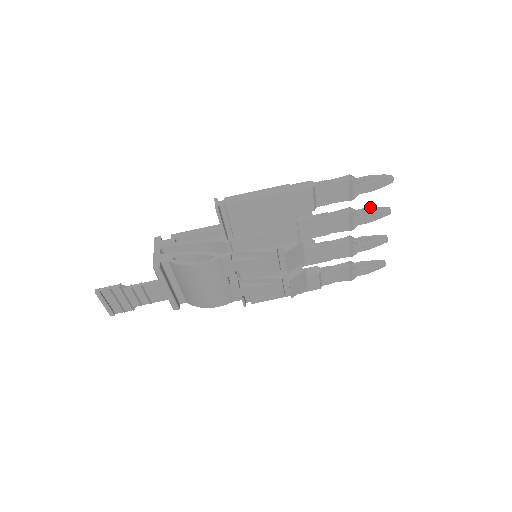
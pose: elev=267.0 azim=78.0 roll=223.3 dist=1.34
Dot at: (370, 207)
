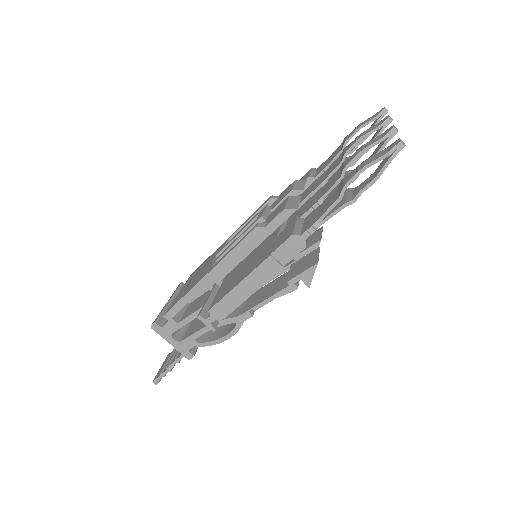
Dot at: (367, 147)
